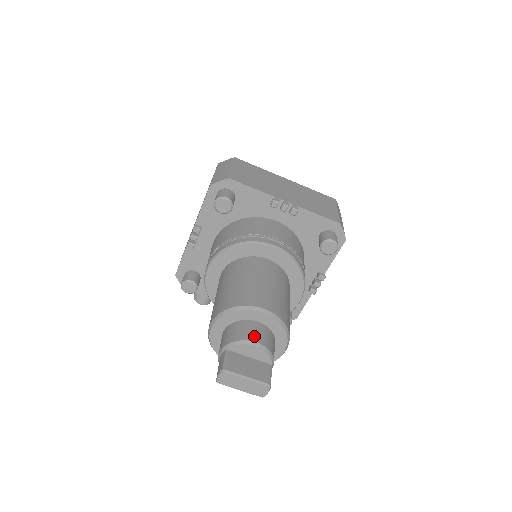
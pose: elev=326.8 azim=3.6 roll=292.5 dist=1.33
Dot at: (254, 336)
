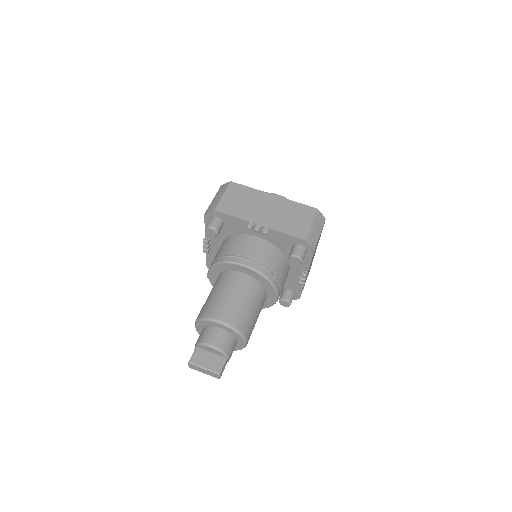
Dot at: (212, 340)
